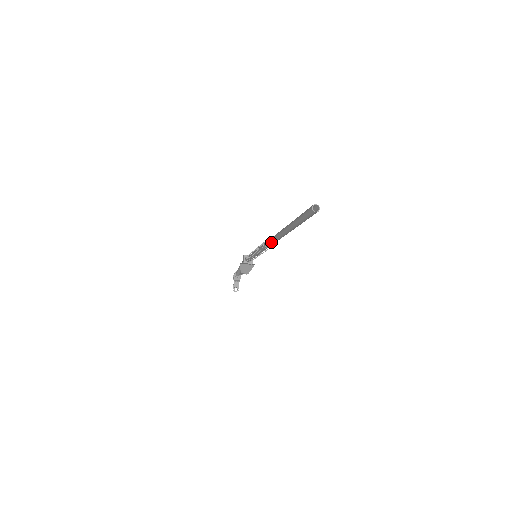
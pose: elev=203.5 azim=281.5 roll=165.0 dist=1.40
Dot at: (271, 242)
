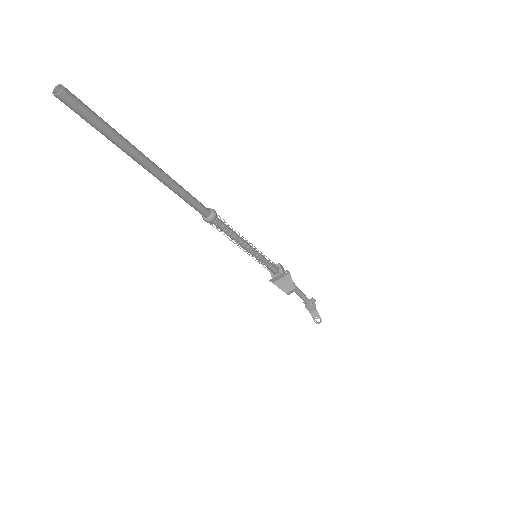
Dot at: (202, 215)
